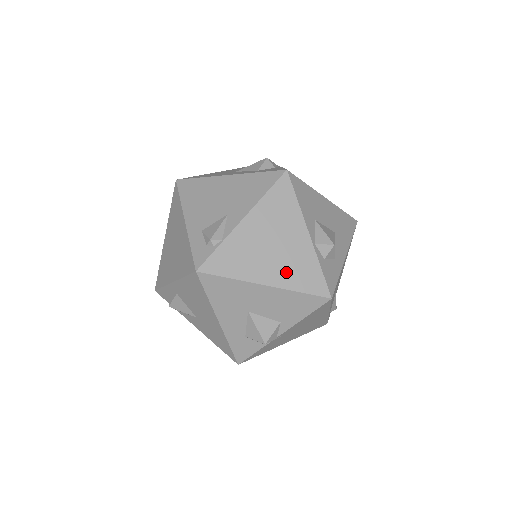
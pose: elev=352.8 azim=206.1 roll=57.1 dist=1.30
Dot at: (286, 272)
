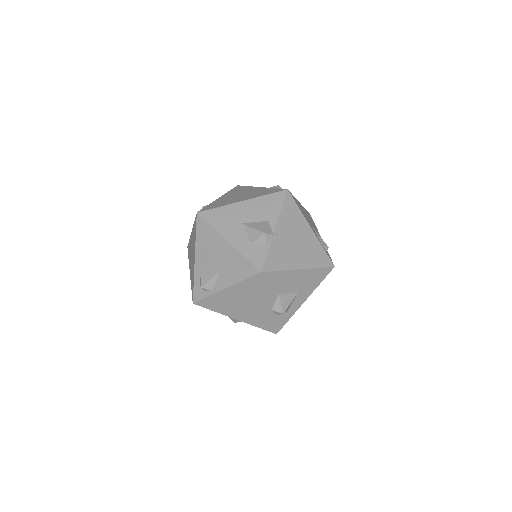
Dot at: (253, 195)
